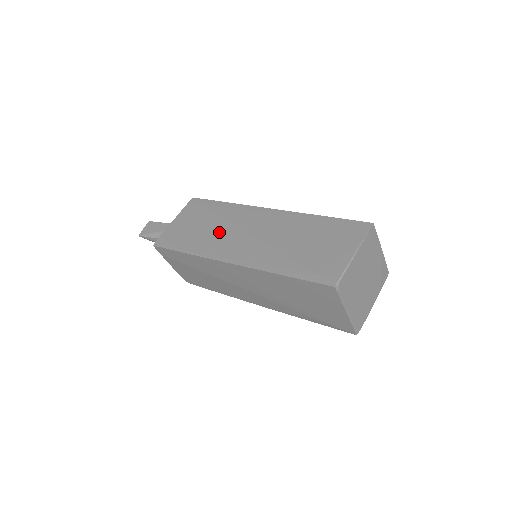
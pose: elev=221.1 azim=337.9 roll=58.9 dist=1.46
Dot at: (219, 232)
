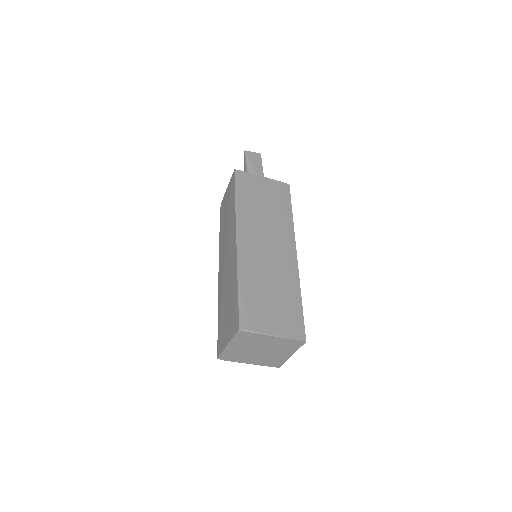
Dot at: (262, 219)
